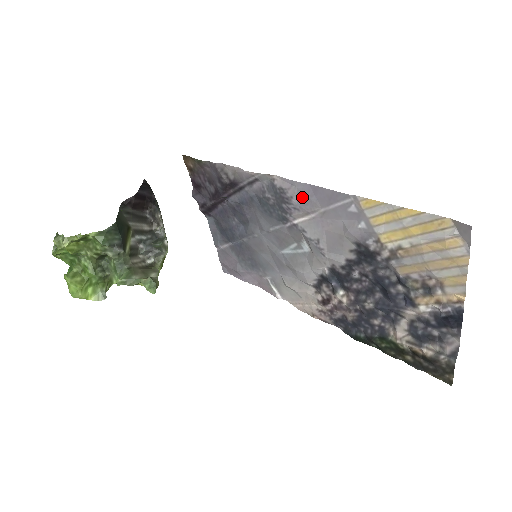
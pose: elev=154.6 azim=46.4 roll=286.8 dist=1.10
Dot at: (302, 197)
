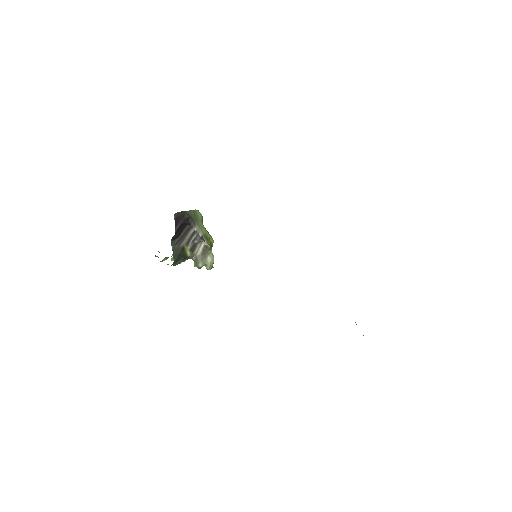
Dot at: occluded
